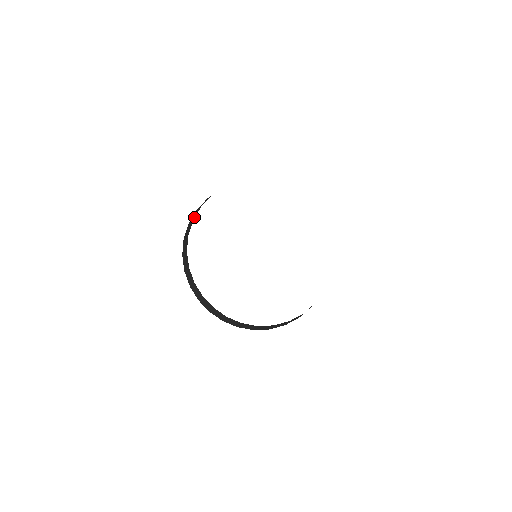
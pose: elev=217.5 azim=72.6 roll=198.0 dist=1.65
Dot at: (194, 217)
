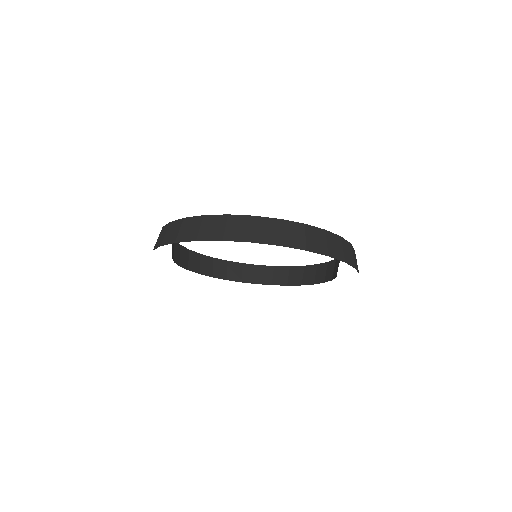
Dot at: occluded
